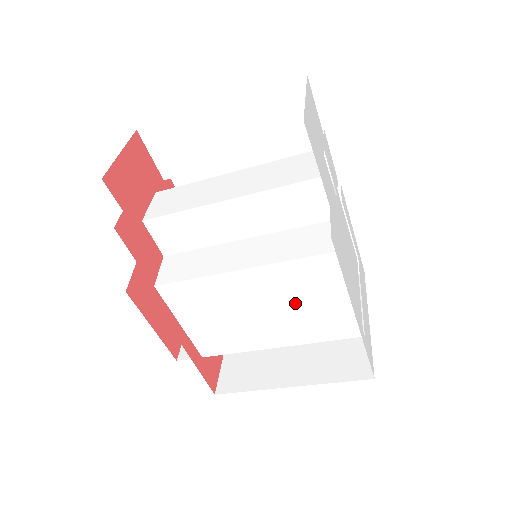
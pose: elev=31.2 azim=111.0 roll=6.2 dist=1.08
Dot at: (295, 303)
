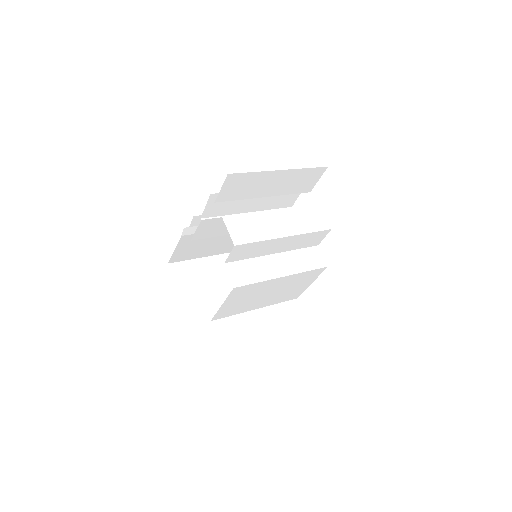
Dot at: (288, 288)
